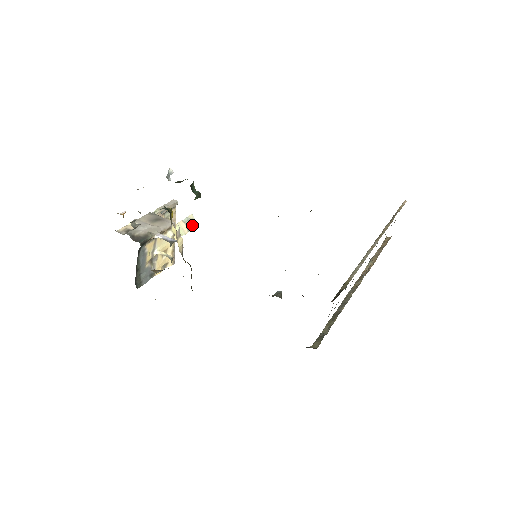
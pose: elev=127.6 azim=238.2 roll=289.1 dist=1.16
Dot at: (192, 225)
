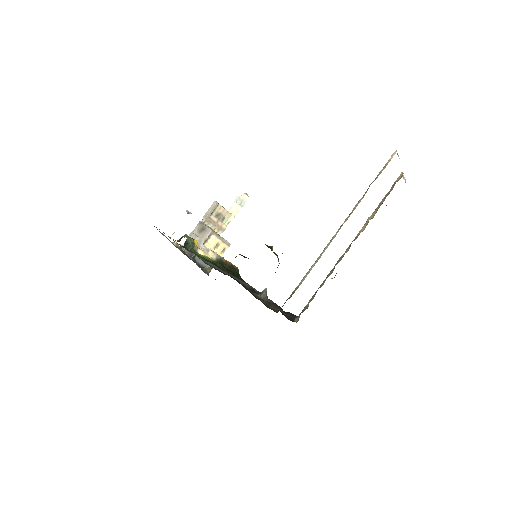
Dot at: (243, 200)
